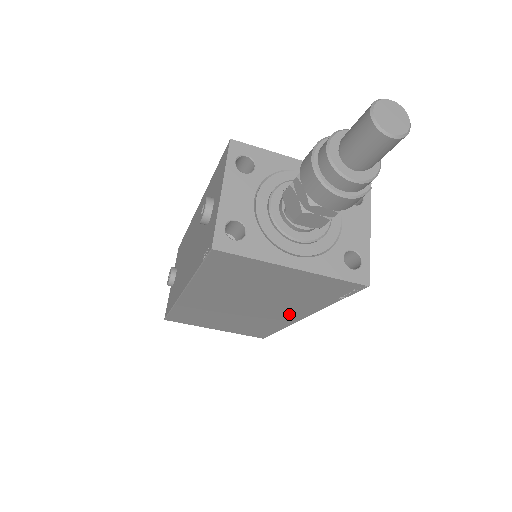
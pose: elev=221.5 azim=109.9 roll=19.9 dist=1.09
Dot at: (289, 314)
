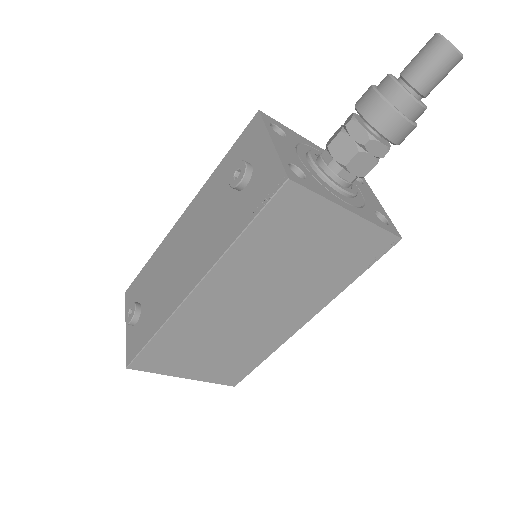
Dot at: (296, 316)
